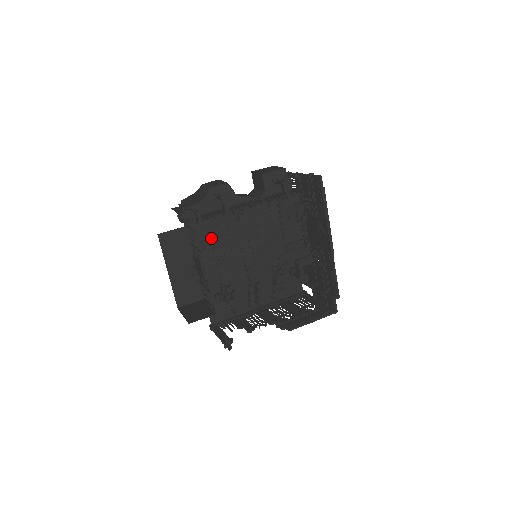
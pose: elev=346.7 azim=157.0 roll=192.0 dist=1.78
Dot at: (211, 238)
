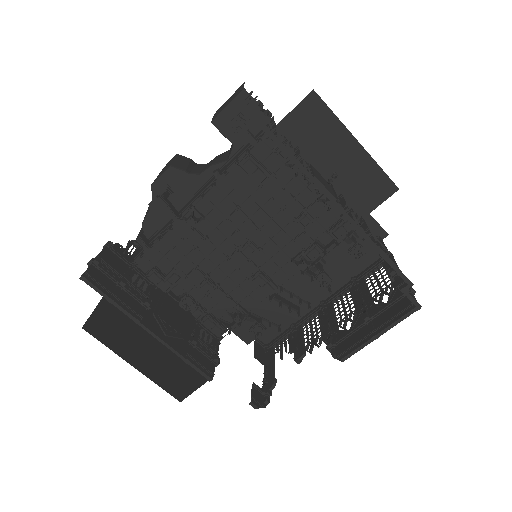
Dot at: (176, 263)
